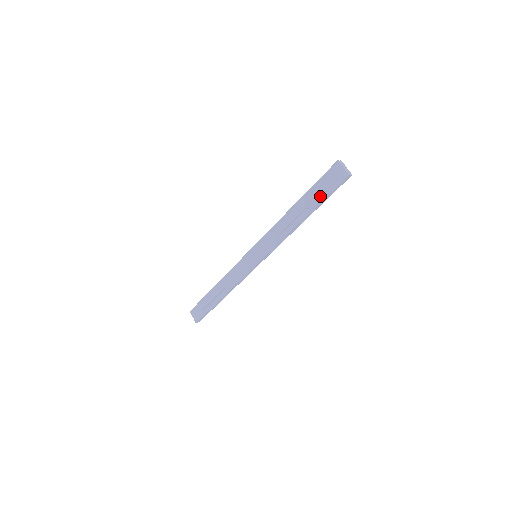
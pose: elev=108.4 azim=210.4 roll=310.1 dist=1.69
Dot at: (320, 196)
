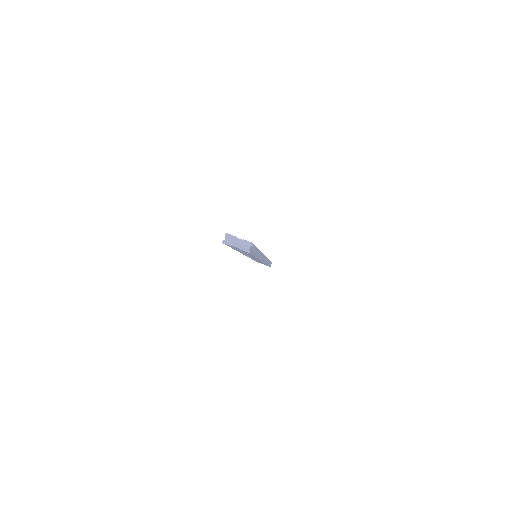
Dot at: occluded
